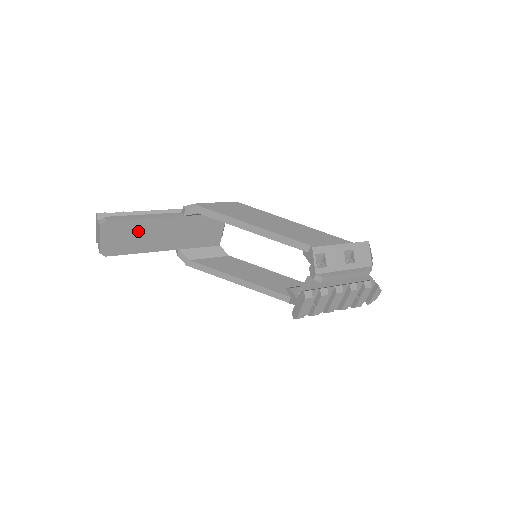
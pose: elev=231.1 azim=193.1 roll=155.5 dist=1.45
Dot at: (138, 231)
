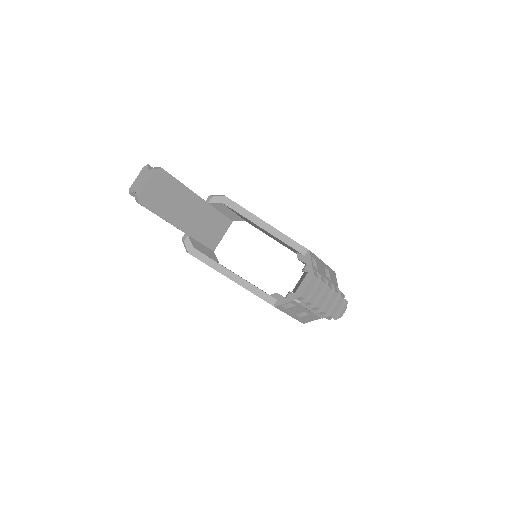
Dot at: (174, 195)
